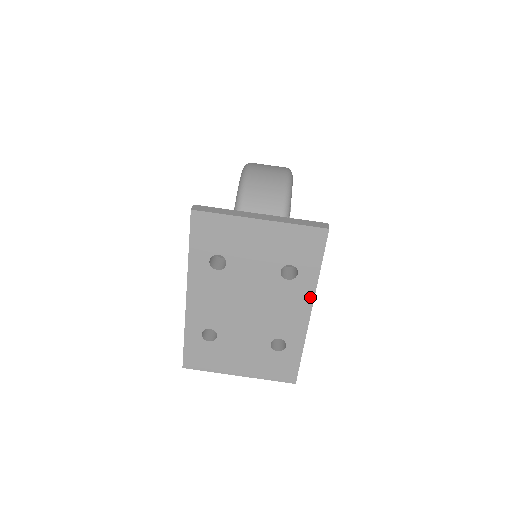
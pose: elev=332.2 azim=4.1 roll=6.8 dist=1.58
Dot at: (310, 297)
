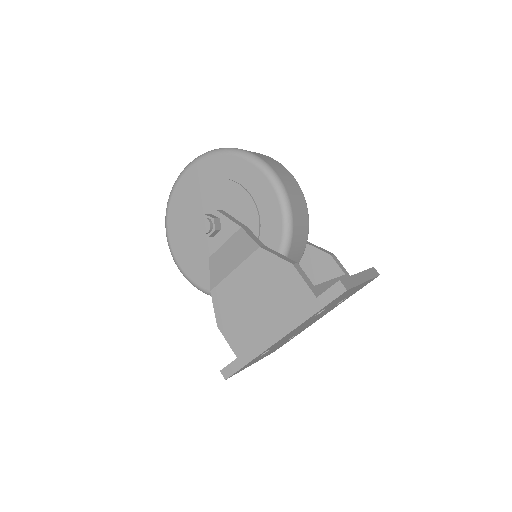
Dot at: occluded
